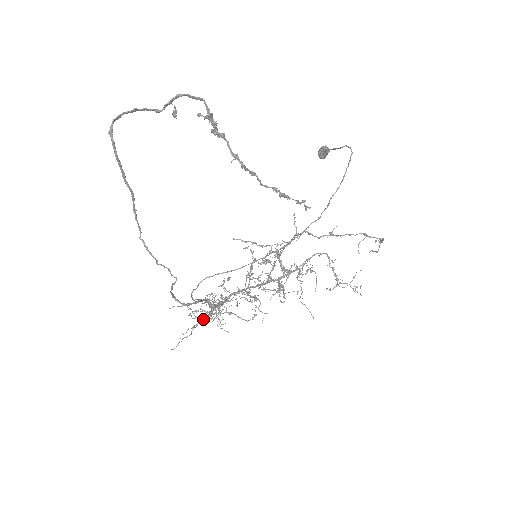
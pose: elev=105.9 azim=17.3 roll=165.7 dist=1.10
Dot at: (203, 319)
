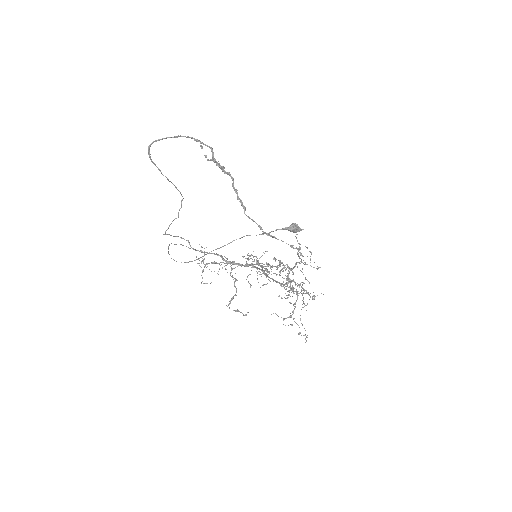
Dot at: (215, 263)
